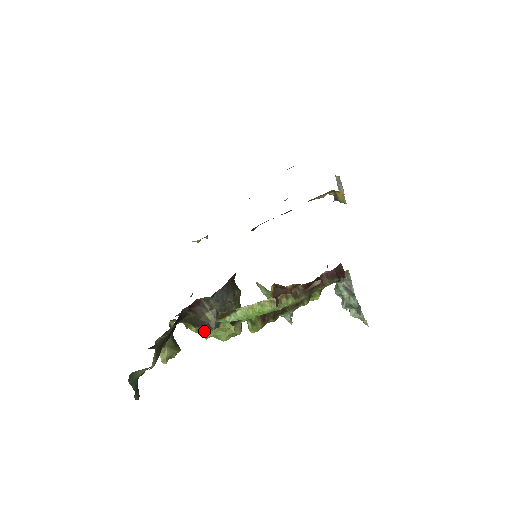
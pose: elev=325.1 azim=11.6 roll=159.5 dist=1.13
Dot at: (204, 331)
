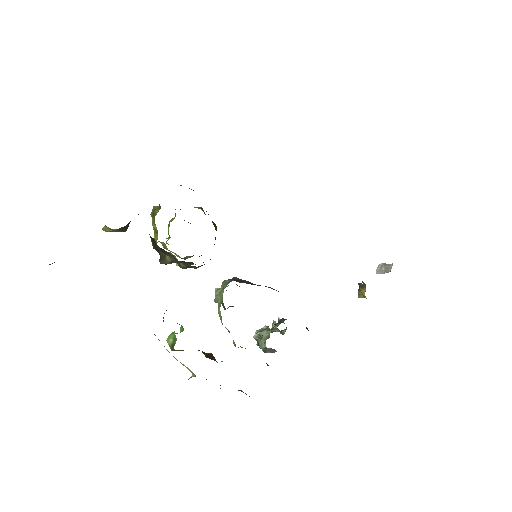
Dot at: occluded
